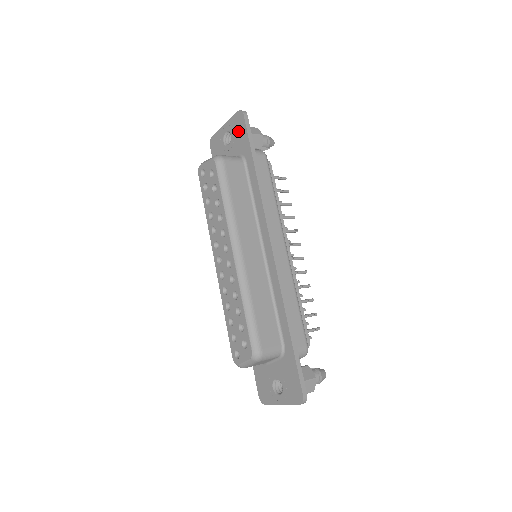
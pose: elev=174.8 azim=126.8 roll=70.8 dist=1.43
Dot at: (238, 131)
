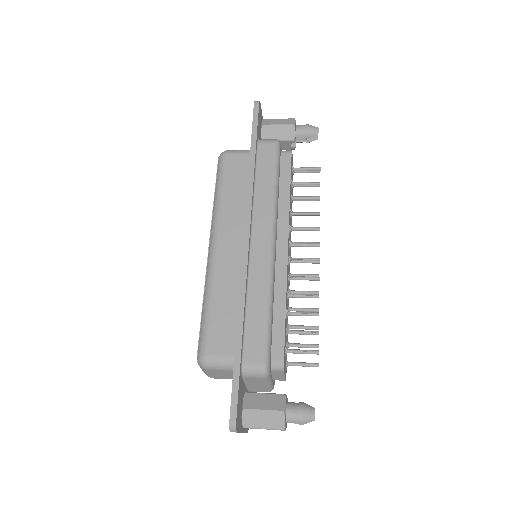
Dot at: occluded
